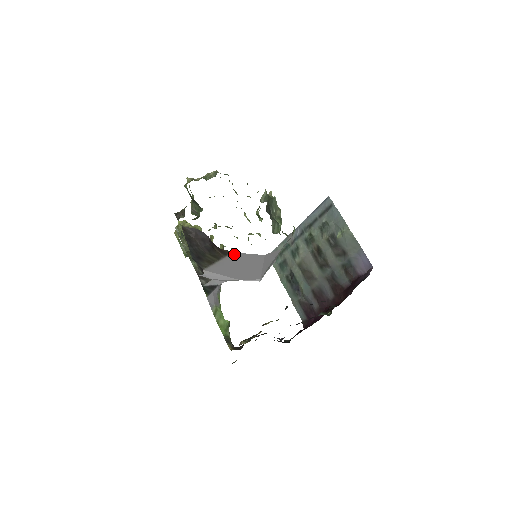
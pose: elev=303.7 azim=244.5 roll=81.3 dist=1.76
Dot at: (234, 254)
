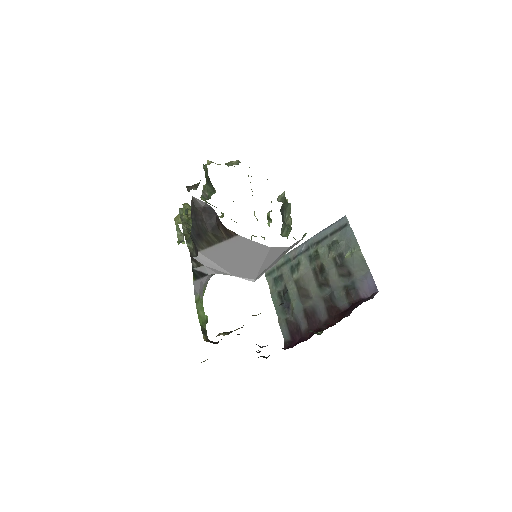
Dot at: (239, 238)
